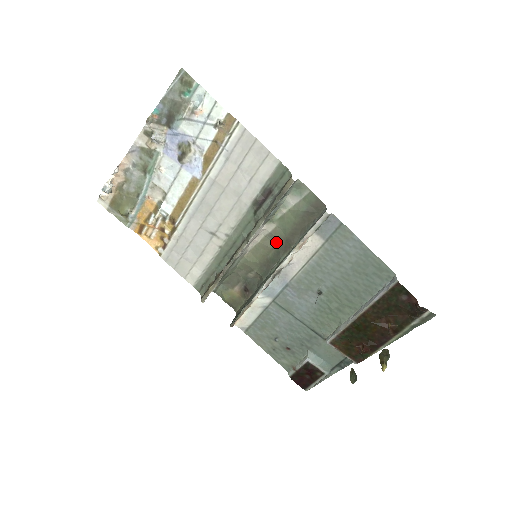
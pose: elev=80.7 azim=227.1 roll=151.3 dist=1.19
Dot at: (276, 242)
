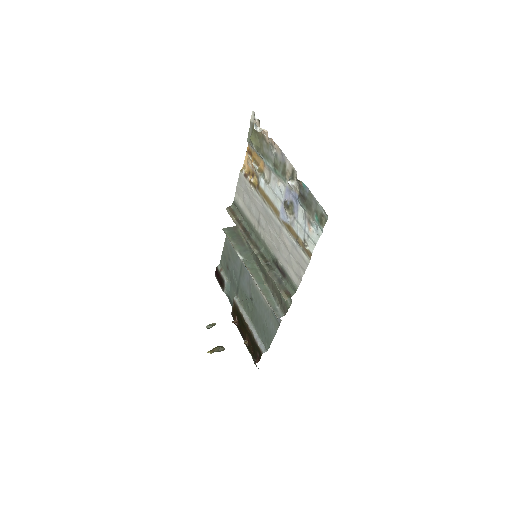
Dot at: occluded
